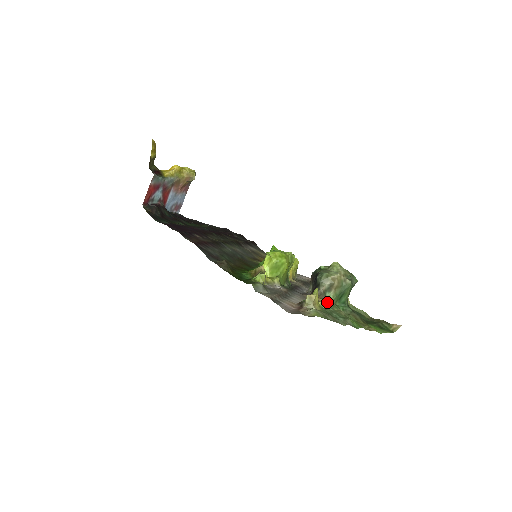
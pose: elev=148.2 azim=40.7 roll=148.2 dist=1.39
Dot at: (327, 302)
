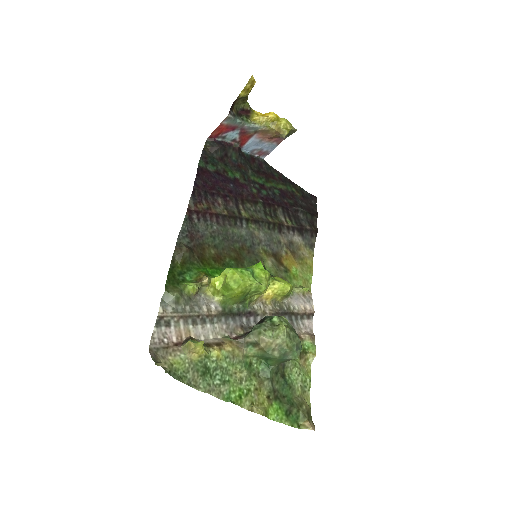
Dot at: (165, 366)
